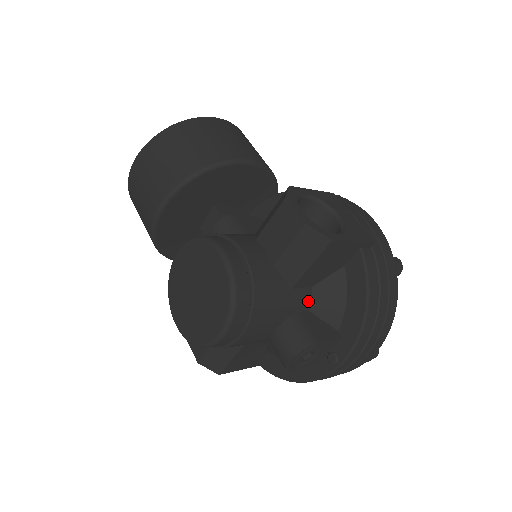
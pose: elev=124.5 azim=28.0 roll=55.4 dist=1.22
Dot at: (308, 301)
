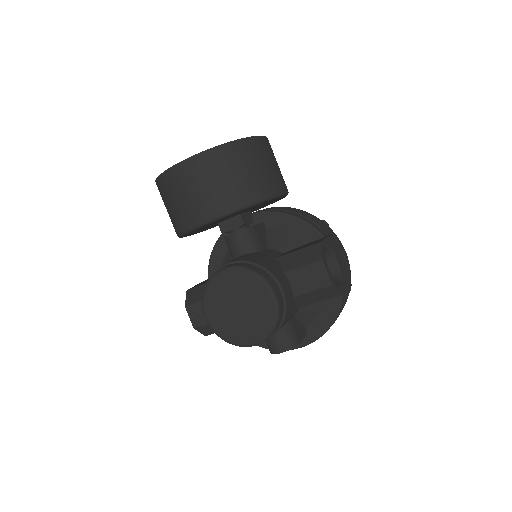
Dot at: (297, 311)
